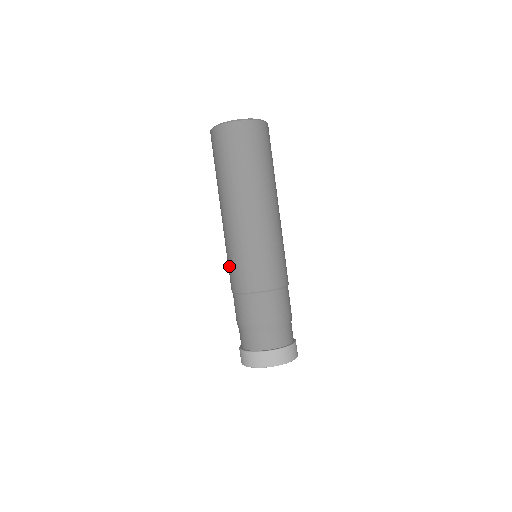
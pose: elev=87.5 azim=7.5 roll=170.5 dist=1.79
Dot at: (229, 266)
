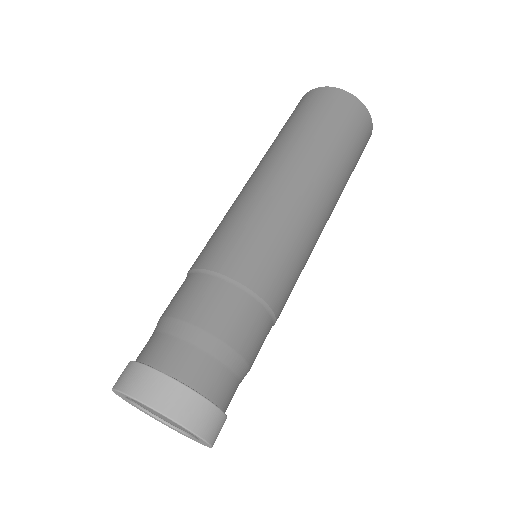
Dot at: (236, 233)
